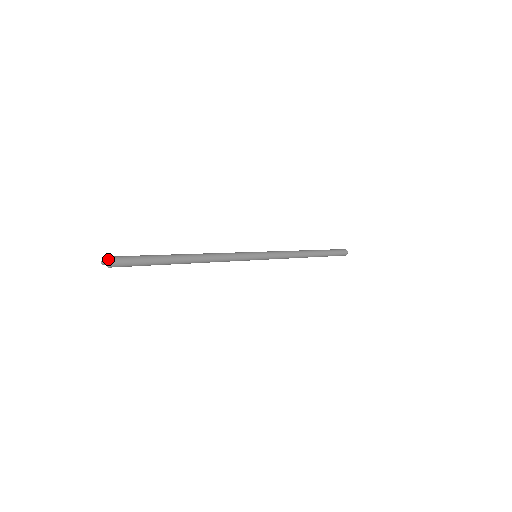
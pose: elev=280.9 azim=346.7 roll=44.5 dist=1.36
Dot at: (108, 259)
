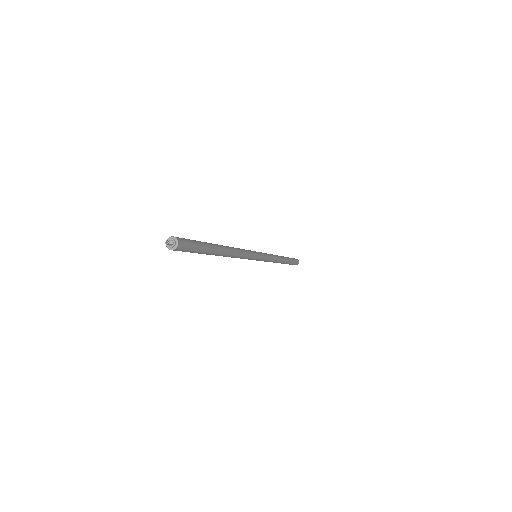
Dot at: (172, 238)
